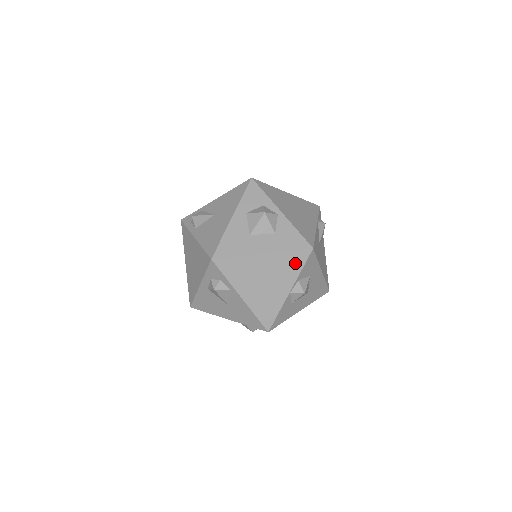
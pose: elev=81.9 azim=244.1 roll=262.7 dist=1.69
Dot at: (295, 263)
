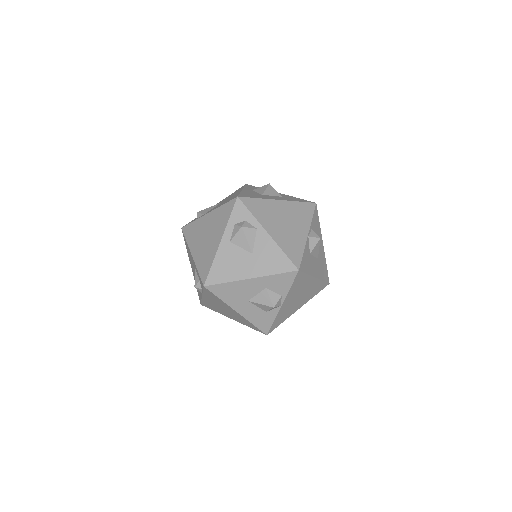
Dot at: (306, 212)
